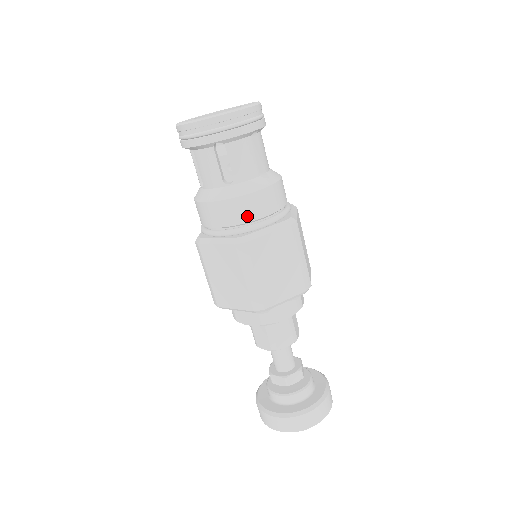
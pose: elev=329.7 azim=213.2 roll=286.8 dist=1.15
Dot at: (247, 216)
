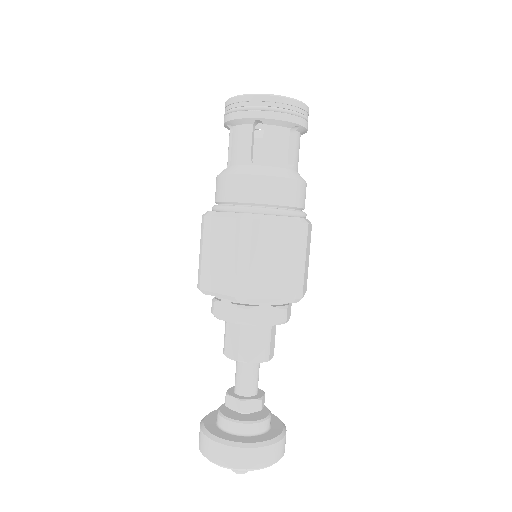
Dot at: (301, 202)
